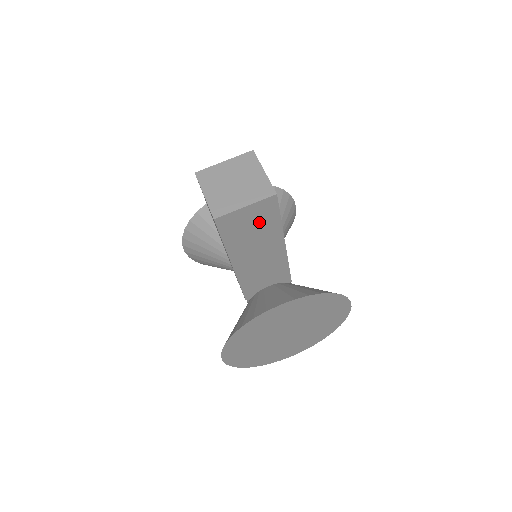
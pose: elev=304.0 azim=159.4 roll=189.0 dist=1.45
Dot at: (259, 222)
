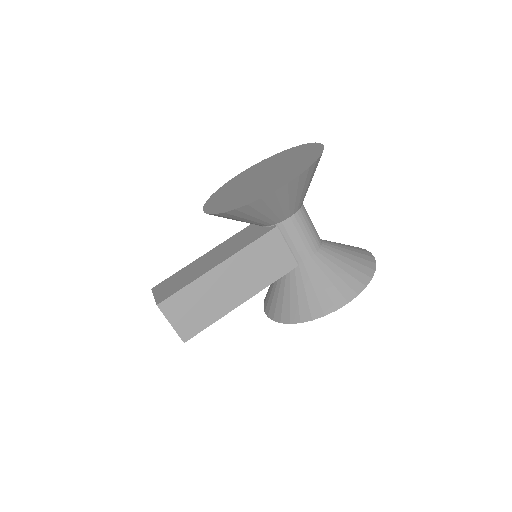
Dot at: occluded
